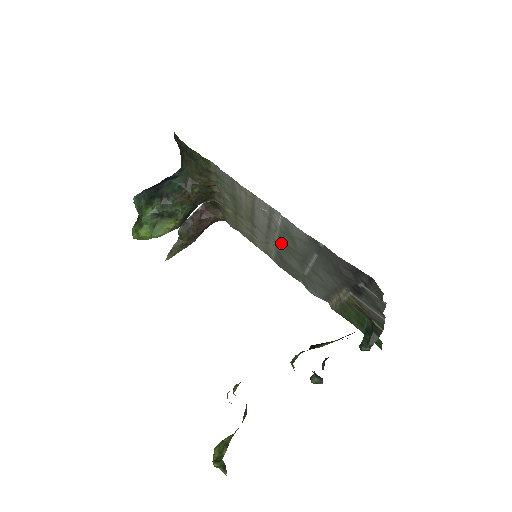
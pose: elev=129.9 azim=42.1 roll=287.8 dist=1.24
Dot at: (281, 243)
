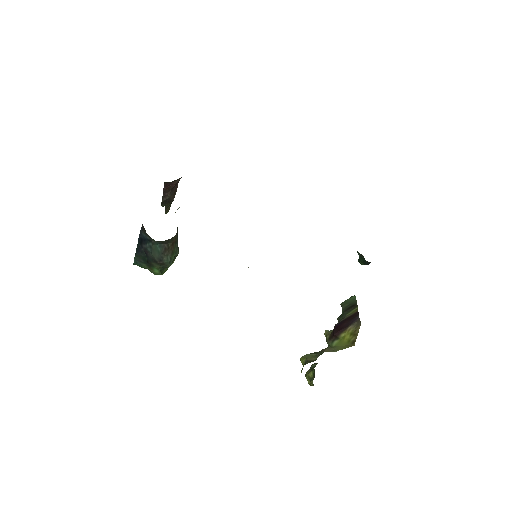
Dot at: occluded
